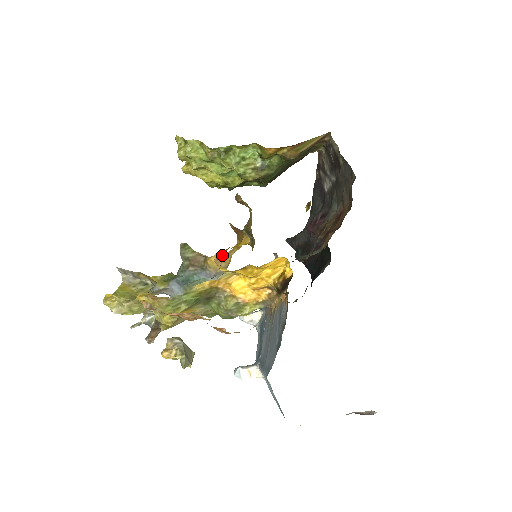
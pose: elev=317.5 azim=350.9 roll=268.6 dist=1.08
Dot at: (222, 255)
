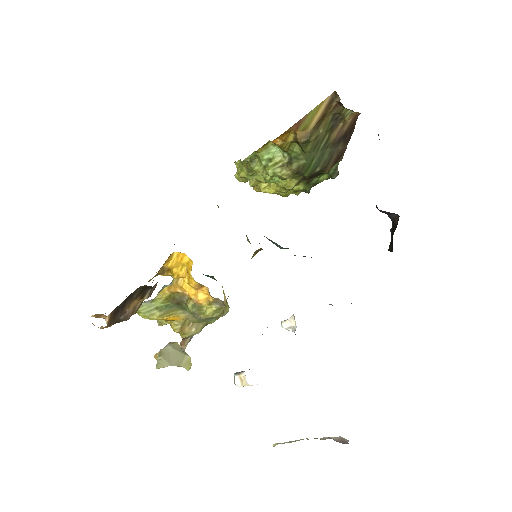
Dot at: occluded
